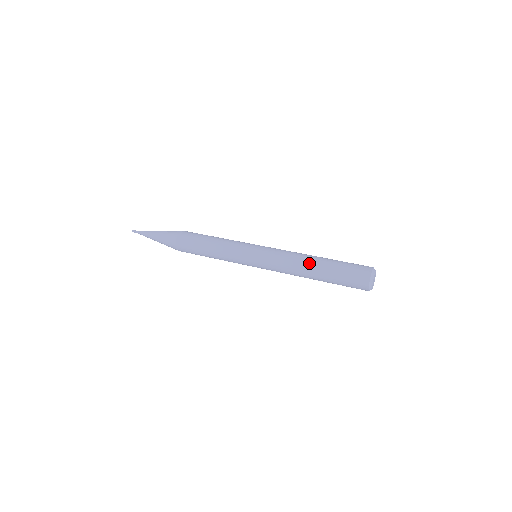
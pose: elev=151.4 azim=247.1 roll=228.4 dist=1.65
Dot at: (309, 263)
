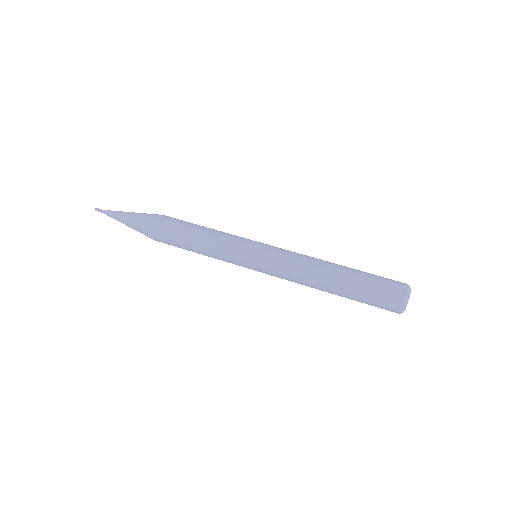
Dot at: (324, 281)
